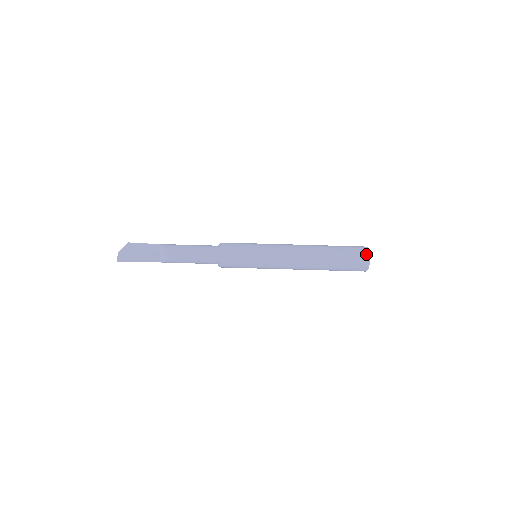
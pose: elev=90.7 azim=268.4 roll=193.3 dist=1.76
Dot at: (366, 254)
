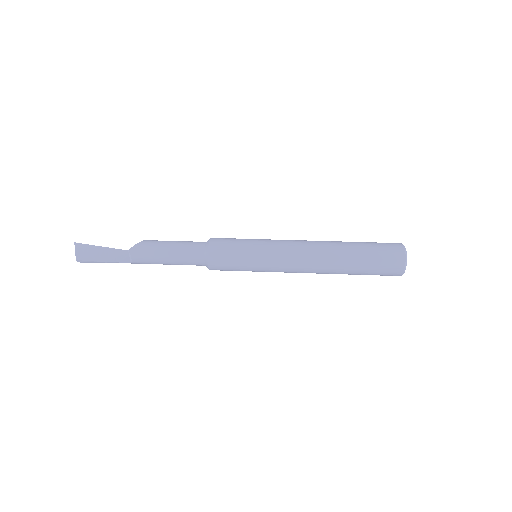
Dot at: occluded
